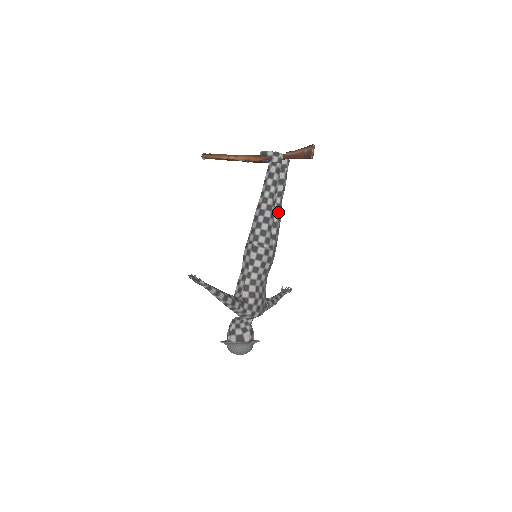
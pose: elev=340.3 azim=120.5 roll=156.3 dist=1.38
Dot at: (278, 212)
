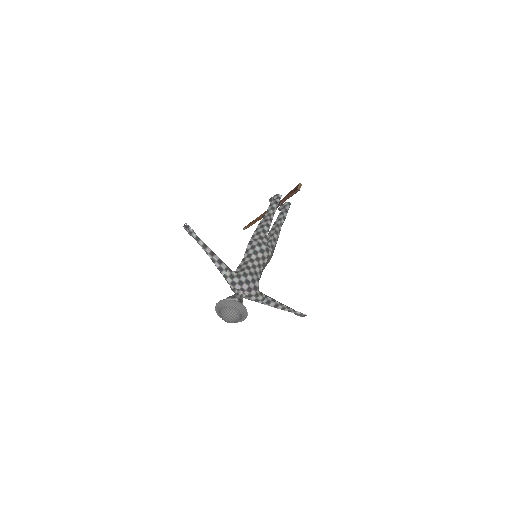
Dot at: (276, 228)
